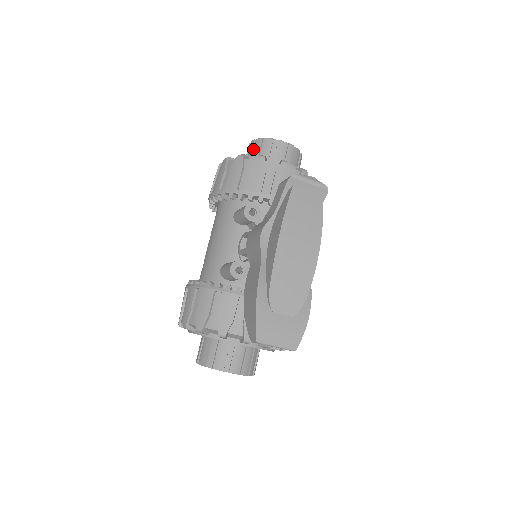
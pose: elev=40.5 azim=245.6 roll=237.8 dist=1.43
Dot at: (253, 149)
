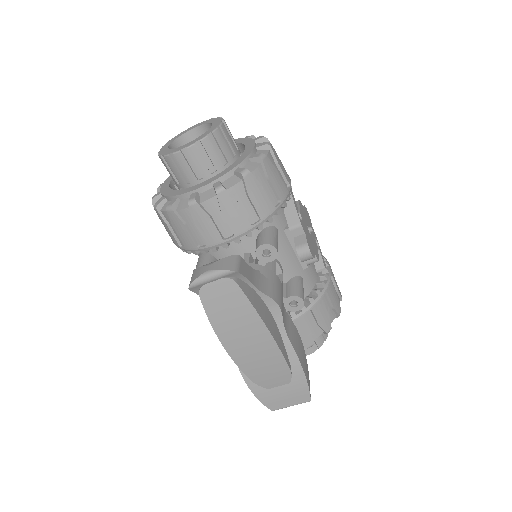
Dot at: occluded
